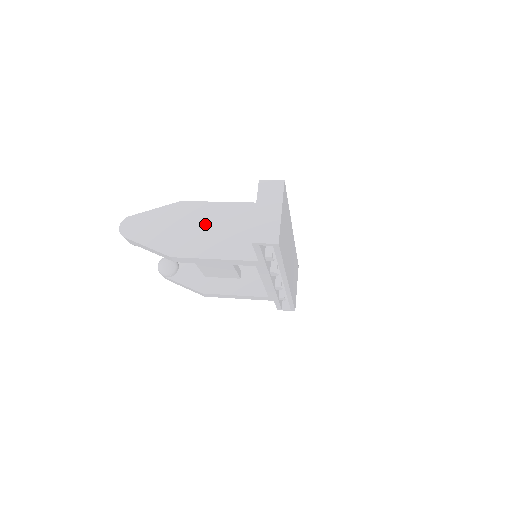
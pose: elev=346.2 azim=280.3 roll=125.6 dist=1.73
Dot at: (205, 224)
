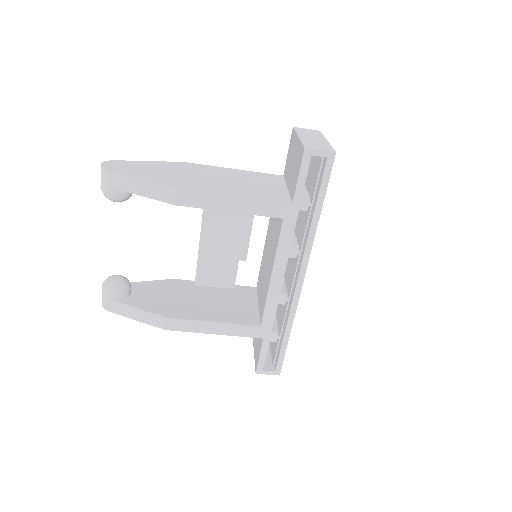
Dot at: (217, 176)
